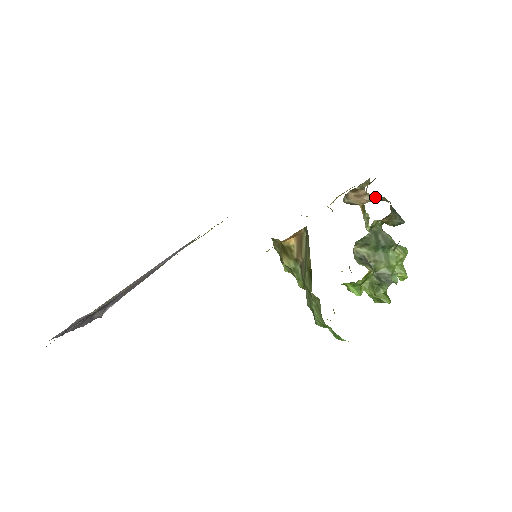
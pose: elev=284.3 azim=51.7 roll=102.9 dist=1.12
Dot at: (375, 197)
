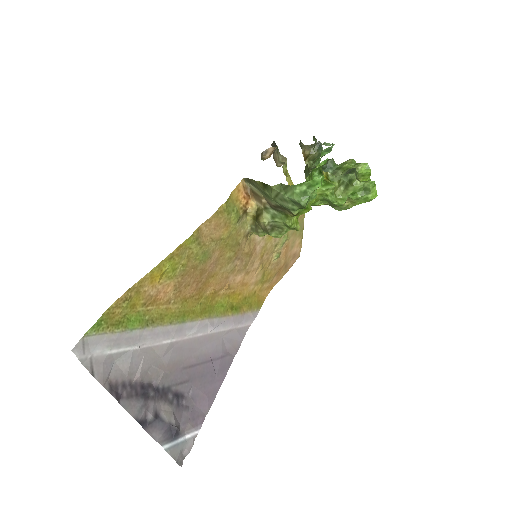
Dot at: occluded
